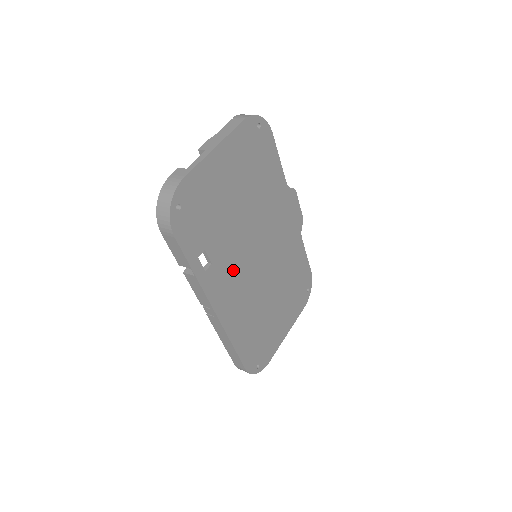
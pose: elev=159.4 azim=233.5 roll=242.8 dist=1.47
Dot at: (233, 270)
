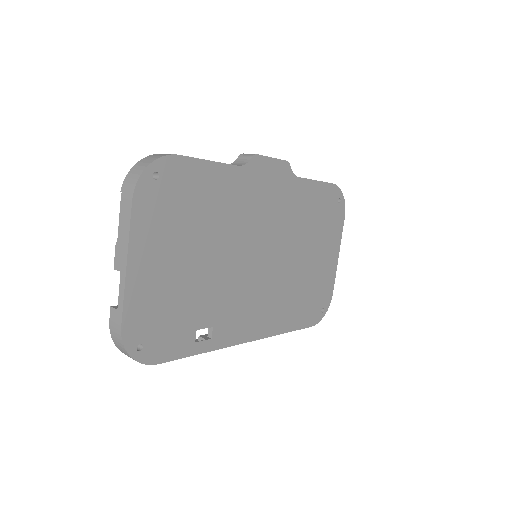
Dot at: (239, 301)
